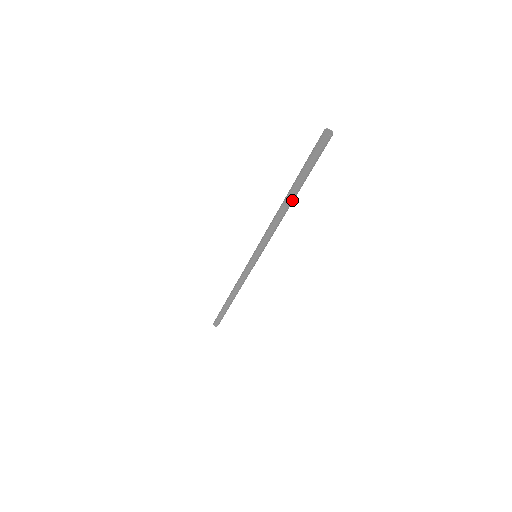
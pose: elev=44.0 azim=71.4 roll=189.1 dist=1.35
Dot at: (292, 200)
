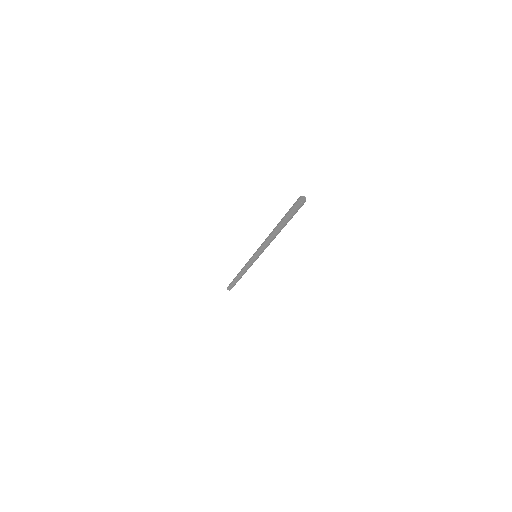
Dot at: (278, 231)
